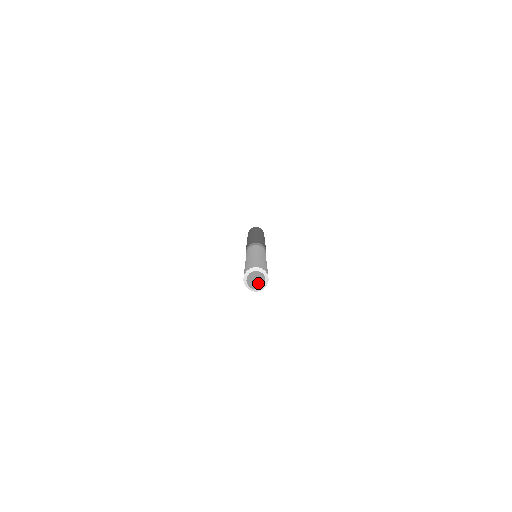
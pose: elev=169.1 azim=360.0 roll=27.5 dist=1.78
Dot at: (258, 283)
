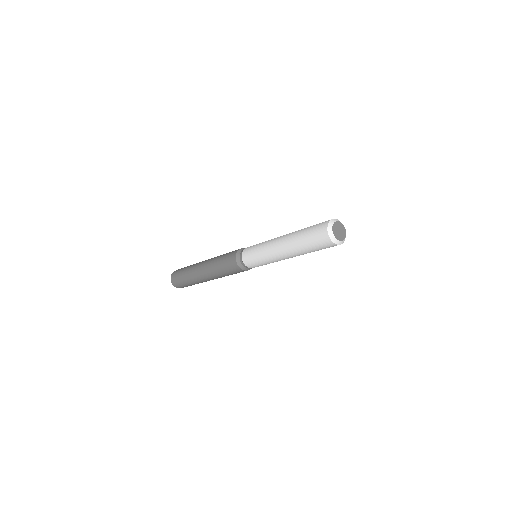
Dot at: (340, 235)
